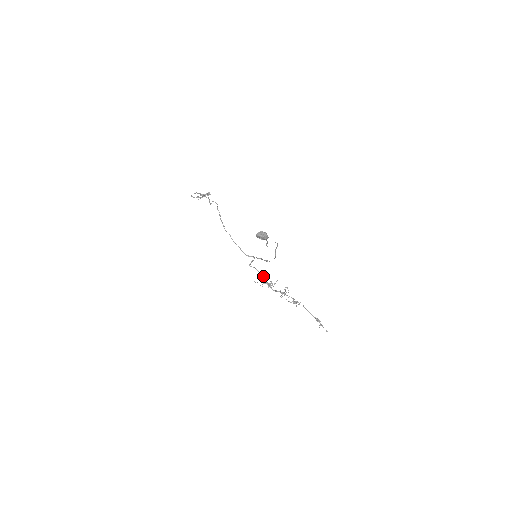
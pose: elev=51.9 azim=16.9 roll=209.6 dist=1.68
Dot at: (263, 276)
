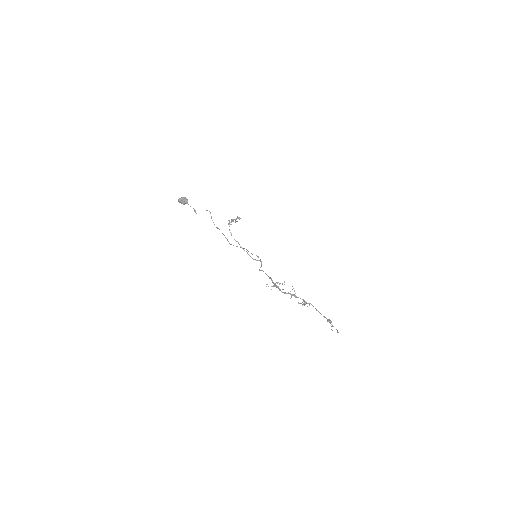
Dot at: (271, 278)
